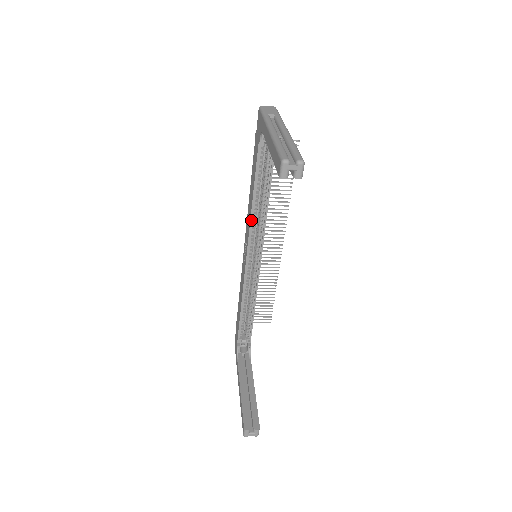
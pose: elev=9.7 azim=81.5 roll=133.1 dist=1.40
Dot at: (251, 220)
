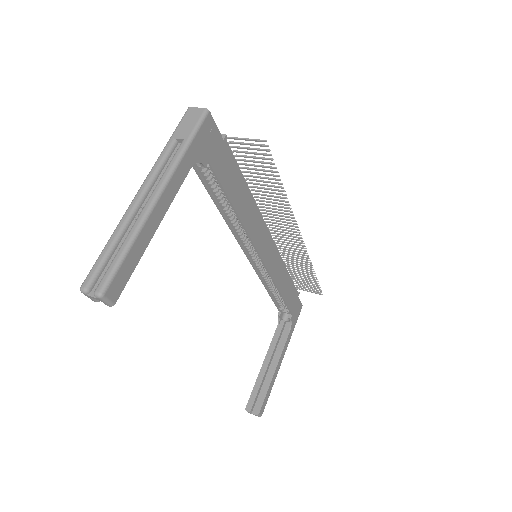
Dot at: (230, 228)
